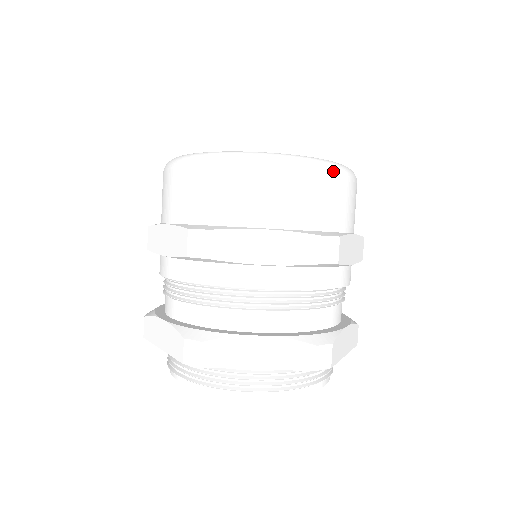
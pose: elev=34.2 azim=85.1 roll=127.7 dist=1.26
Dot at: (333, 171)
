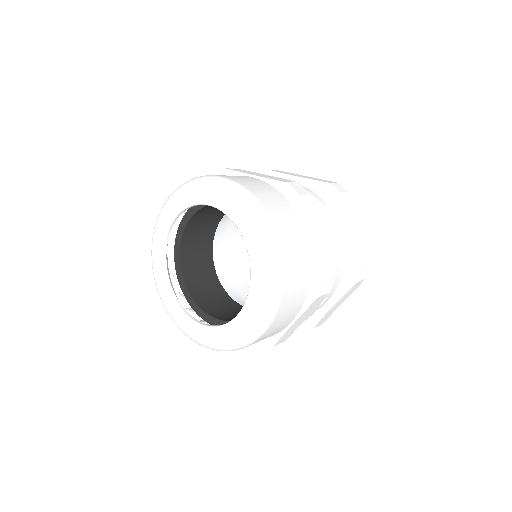
Dot at: occluded
